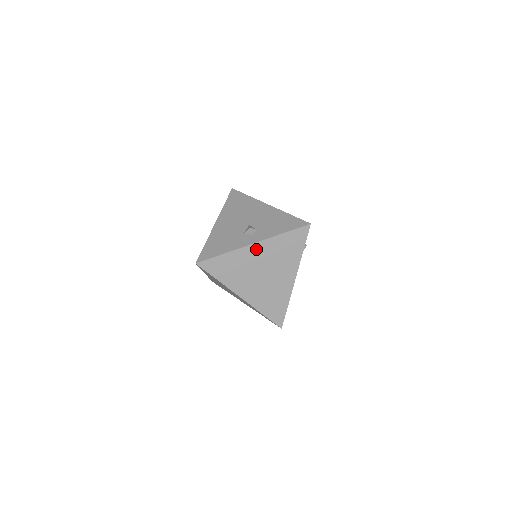
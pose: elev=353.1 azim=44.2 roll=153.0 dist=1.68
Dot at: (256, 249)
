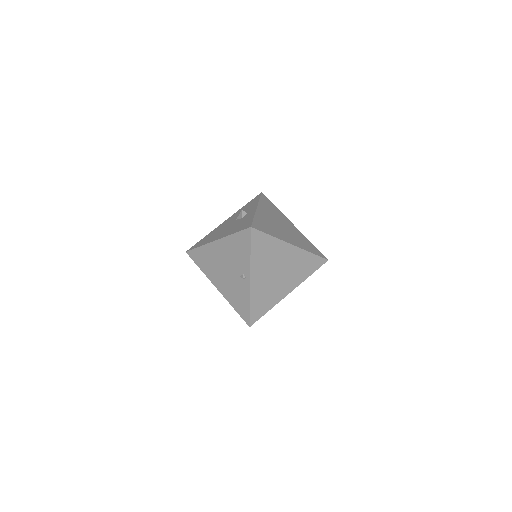
Dot at: (261, 211)
